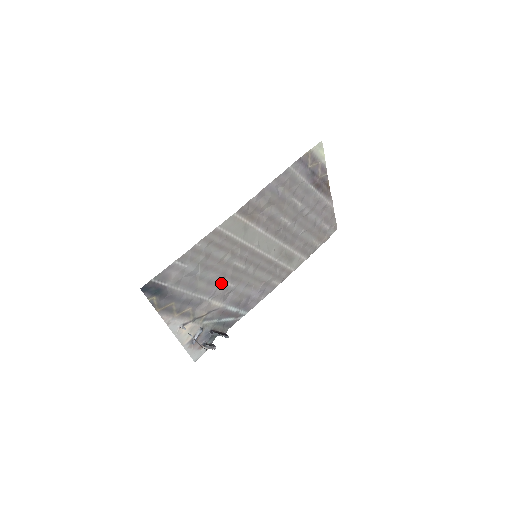
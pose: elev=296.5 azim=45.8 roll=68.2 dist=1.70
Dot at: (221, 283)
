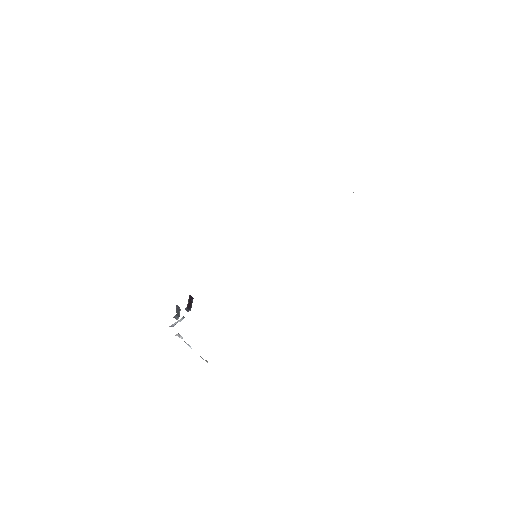
Dot at: occluded
